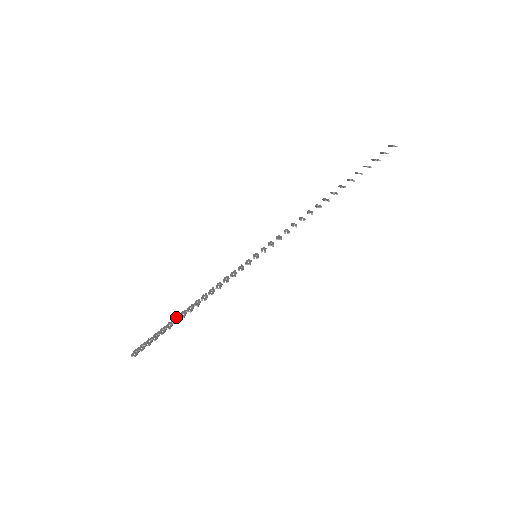
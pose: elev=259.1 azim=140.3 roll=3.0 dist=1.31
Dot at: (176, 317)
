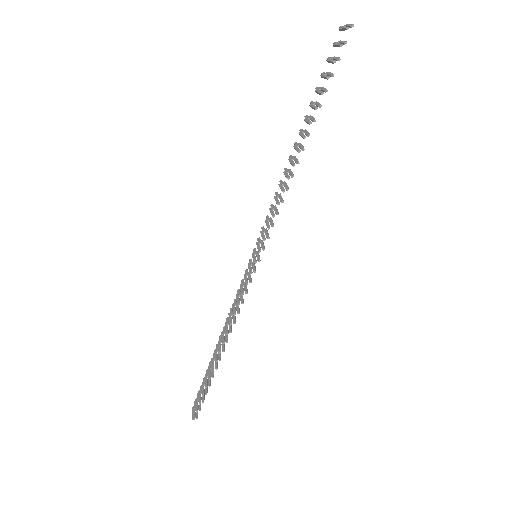
Dot at: (212, 358)
